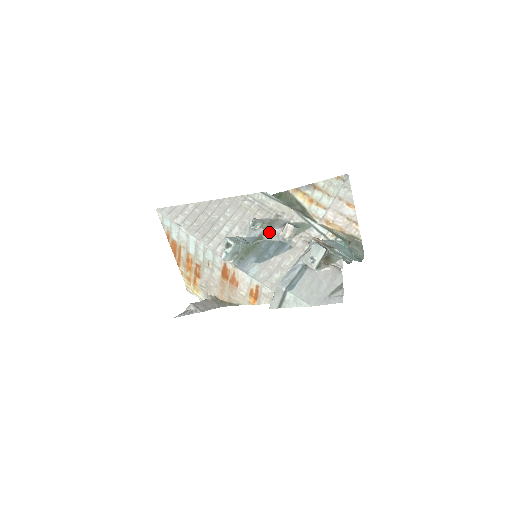
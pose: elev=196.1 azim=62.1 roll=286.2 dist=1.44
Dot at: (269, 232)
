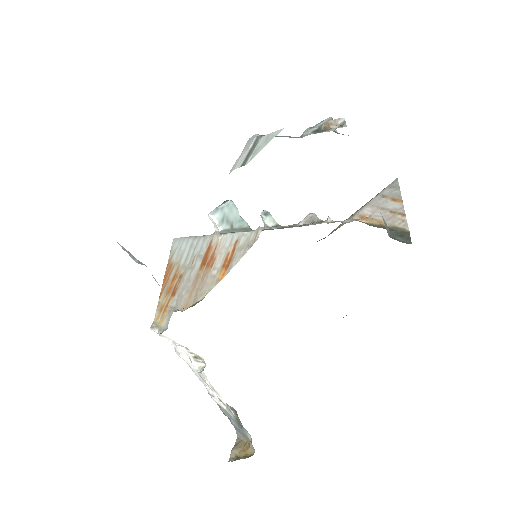
Dot at: occluded
